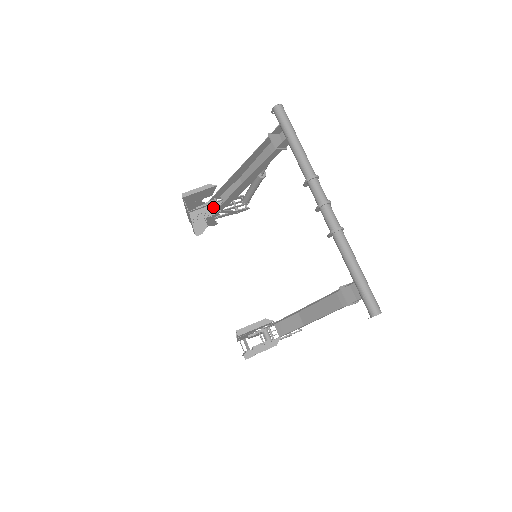
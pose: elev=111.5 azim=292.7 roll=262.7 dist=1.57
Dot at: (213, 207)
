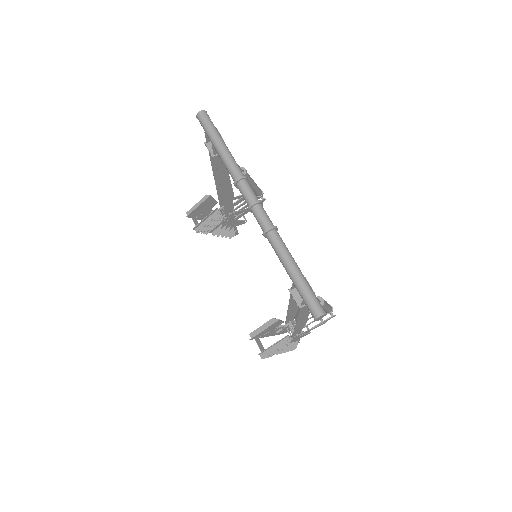
Dot at: (212, 218)
